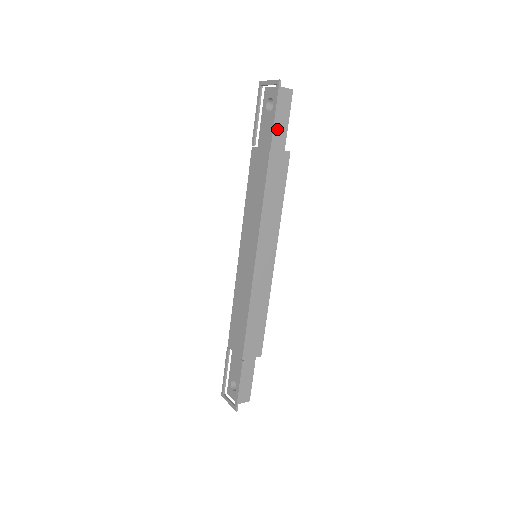
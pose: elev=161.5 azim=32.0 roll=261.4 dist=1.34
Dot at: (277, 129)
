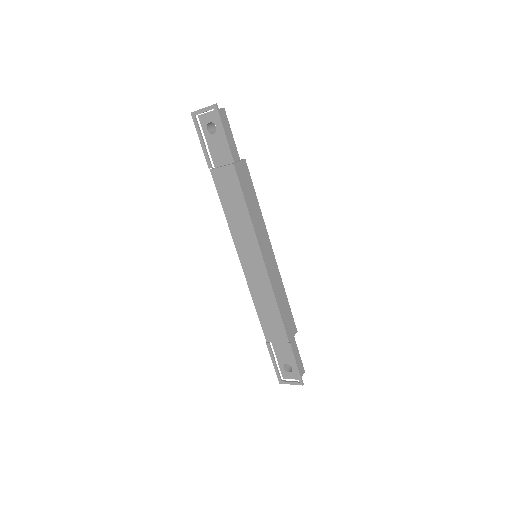
Dot at: occluded
